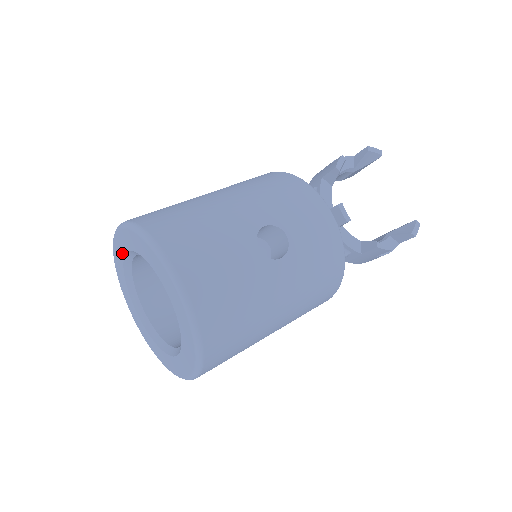
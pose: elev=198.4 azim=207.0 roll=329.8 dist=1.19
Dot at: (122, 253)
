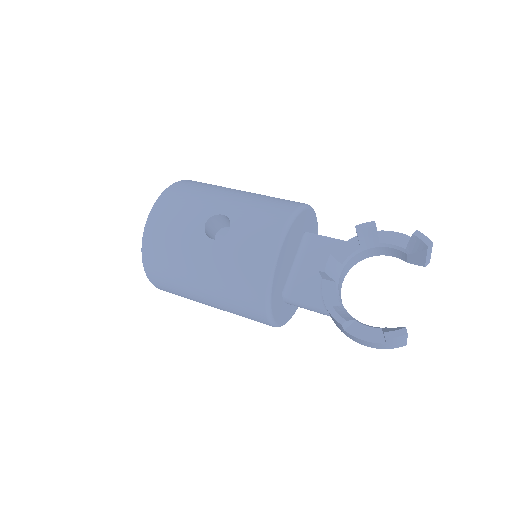
Dot at: occluded
